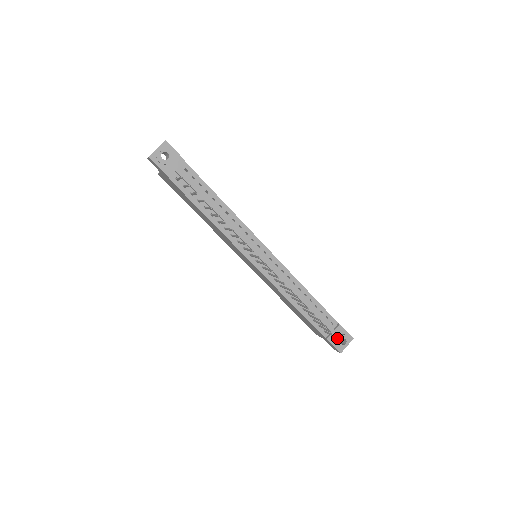
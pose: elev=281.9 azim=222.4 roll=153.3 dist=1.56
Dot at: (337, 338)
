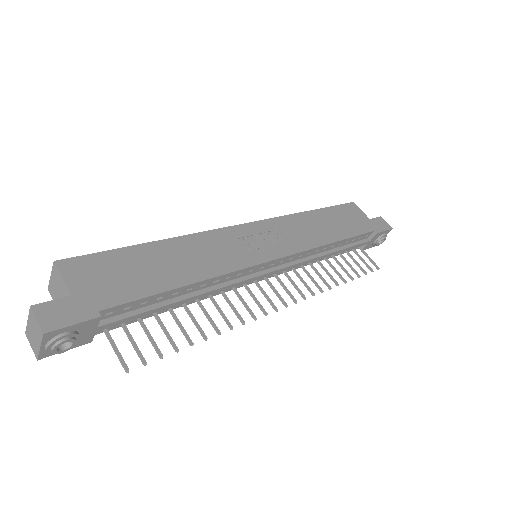
Dot at: (373, 243)
